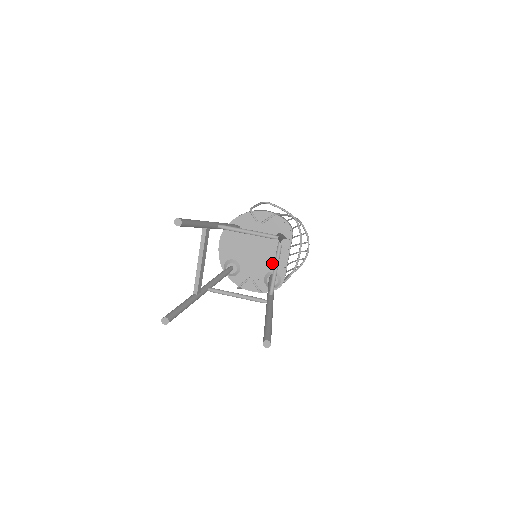
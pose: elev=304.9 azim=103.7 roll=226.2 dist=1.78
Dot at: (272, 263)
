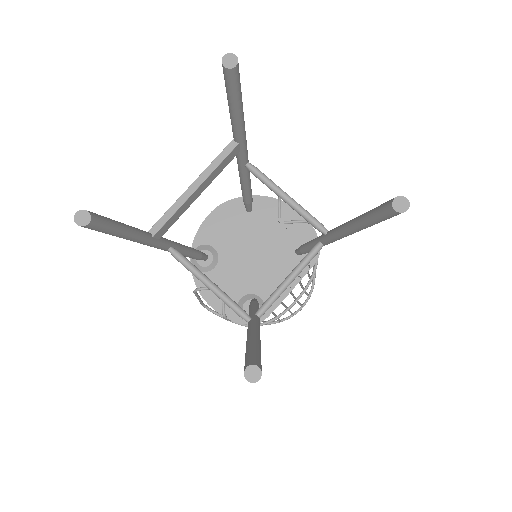
Dot at: (265, 284)
